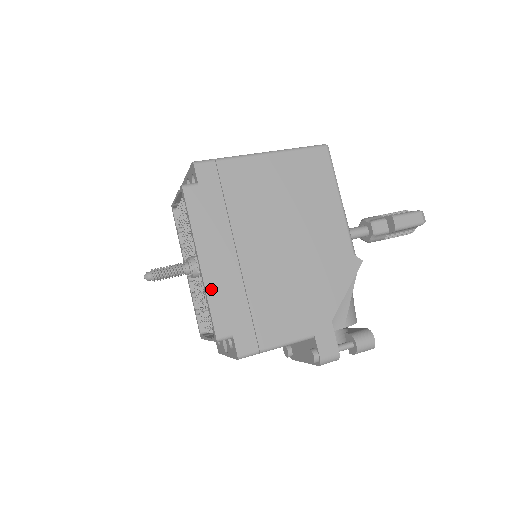
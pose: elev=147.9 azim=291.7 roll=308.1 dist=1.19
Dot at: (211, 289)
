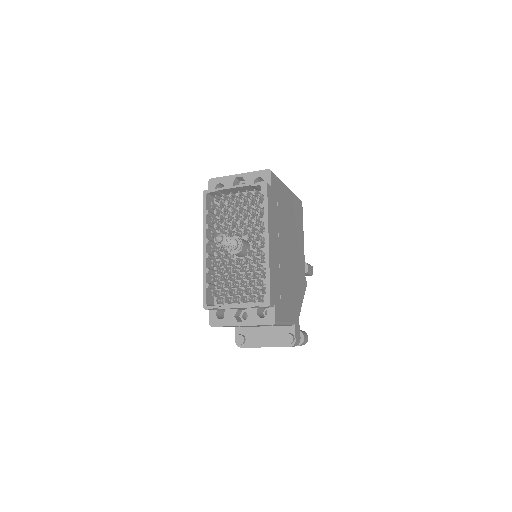
Dot at: (271, 265)
